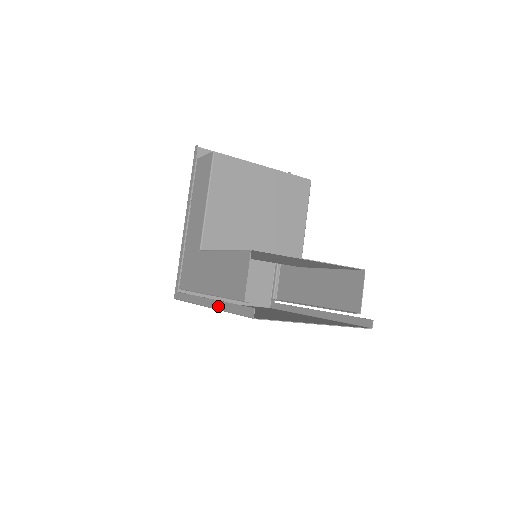
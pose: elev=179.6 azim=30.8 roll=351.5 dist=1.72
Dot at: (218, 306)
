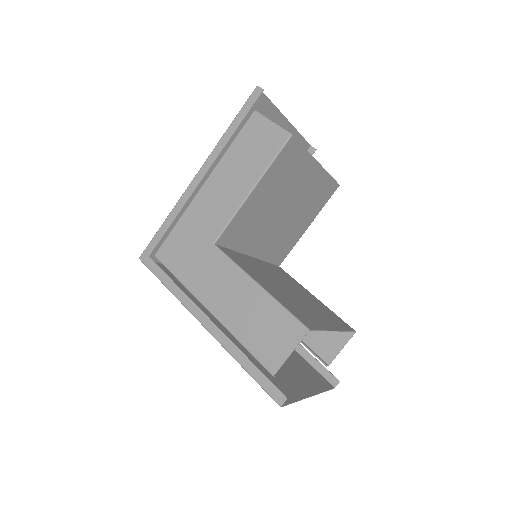
Dot at: (224, 343)
